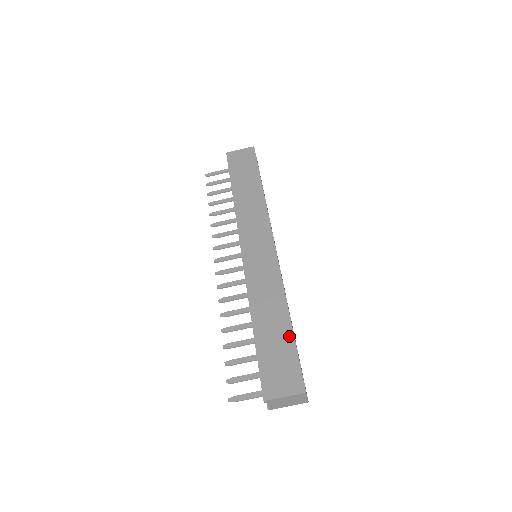
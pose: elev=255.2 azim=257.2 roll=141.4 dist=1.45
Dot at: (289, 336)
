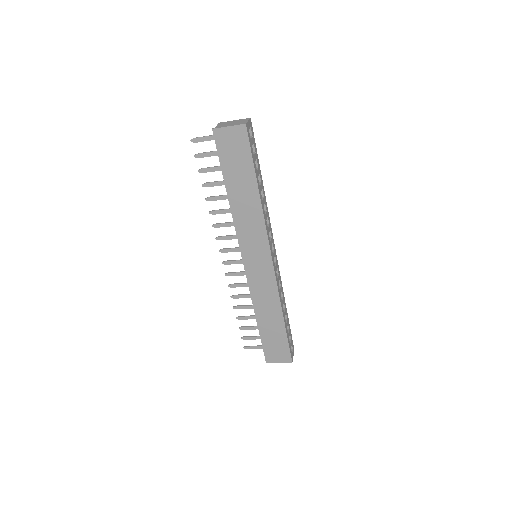
Dot at: (283, 332)
